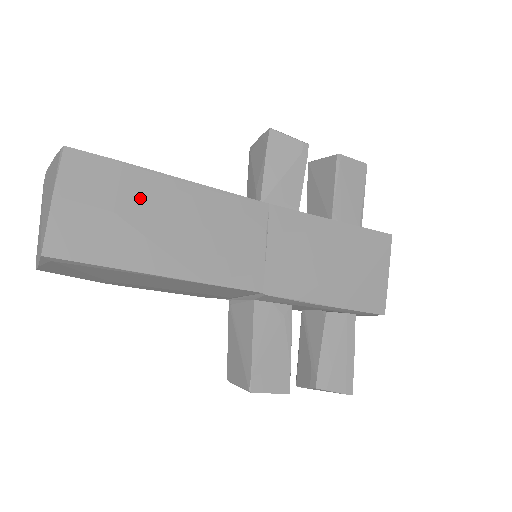
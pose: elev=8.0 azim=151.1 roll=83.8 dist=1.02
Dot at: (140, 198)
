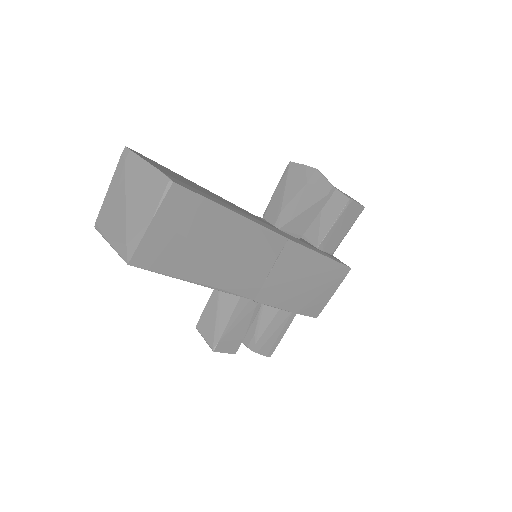
Dot at: (208, 228)
